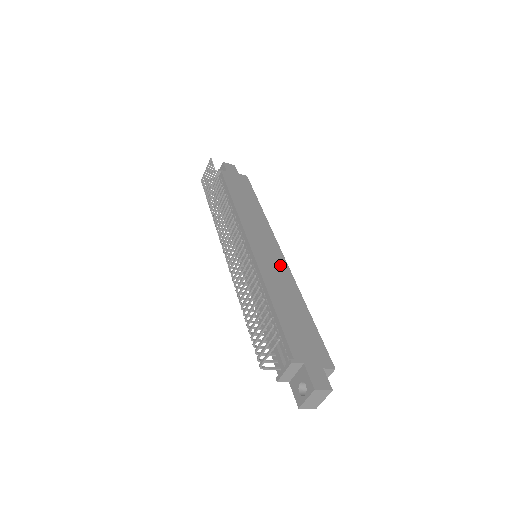
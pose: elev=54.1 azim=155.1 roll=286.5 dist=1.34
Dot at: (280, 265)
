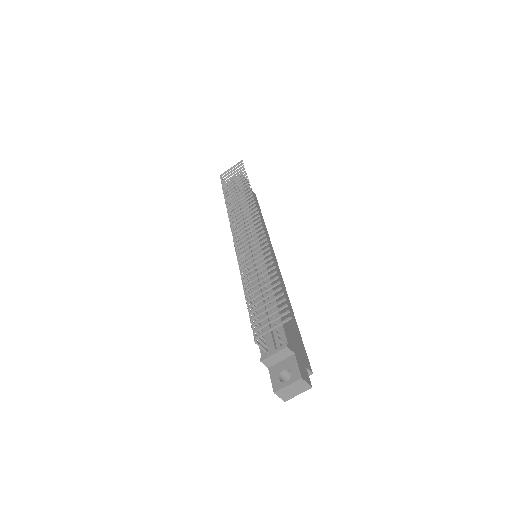
Dot at: (277, 272)
